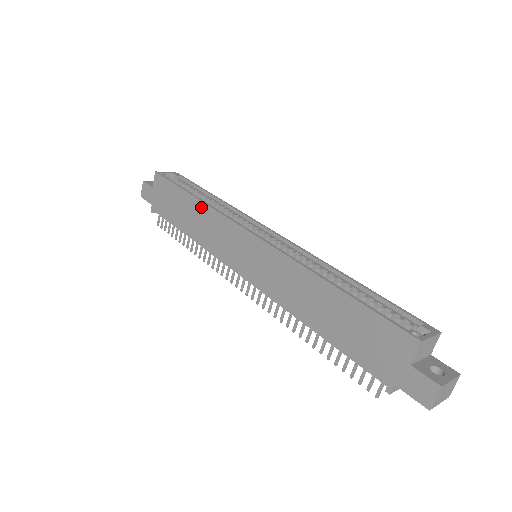
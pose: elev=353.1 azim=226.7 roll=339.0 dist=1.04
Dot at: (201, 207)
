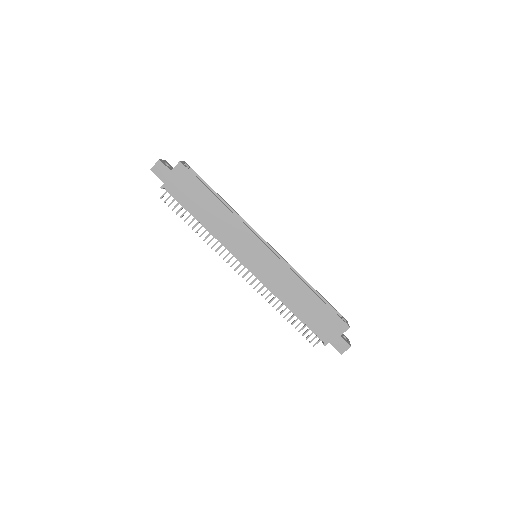
Dot at: (226, 211)
